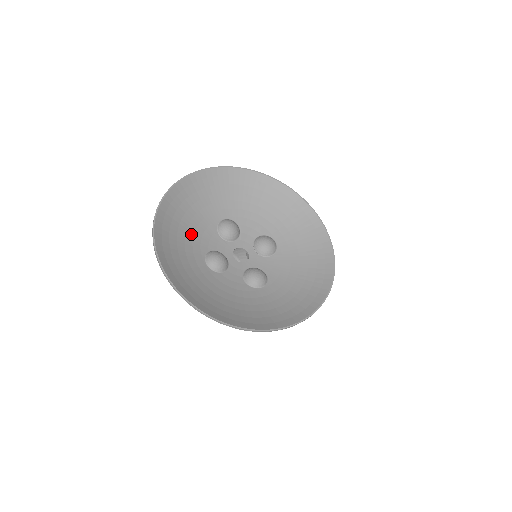
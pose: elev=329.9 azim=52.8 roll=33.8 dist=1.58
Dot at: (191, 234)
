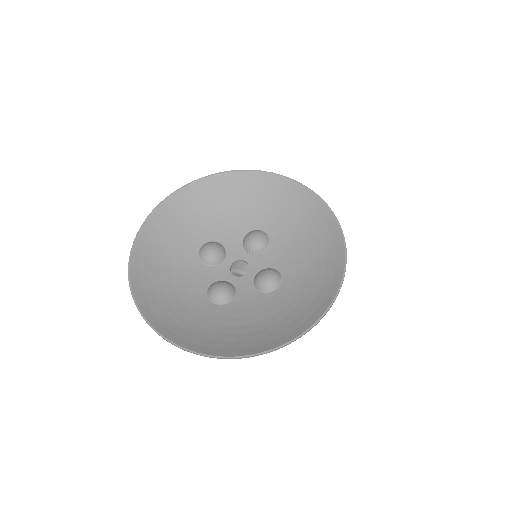
Dot at: (180, 286)
